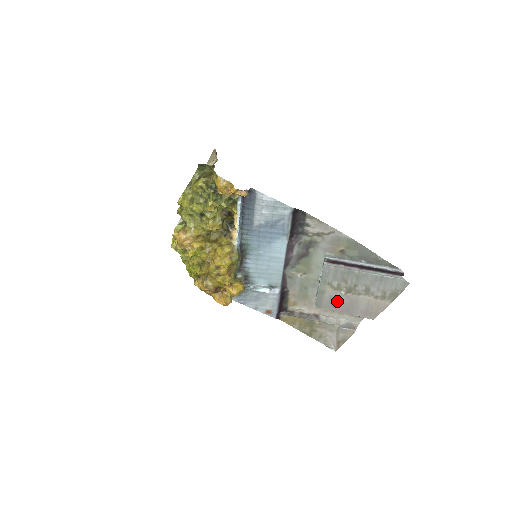
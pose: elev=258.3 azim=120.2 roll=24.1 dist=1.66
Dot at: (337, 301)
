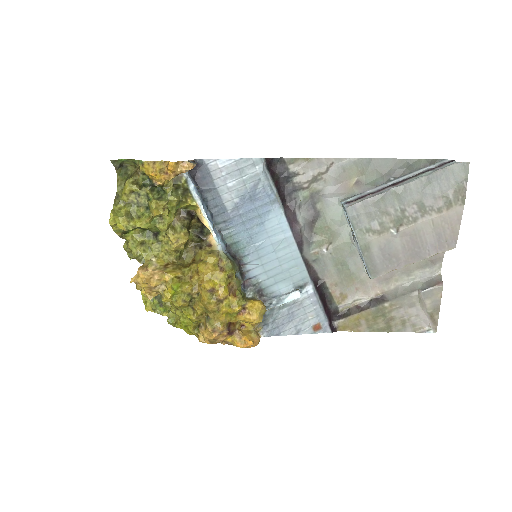
Dot at: (393, 250)
